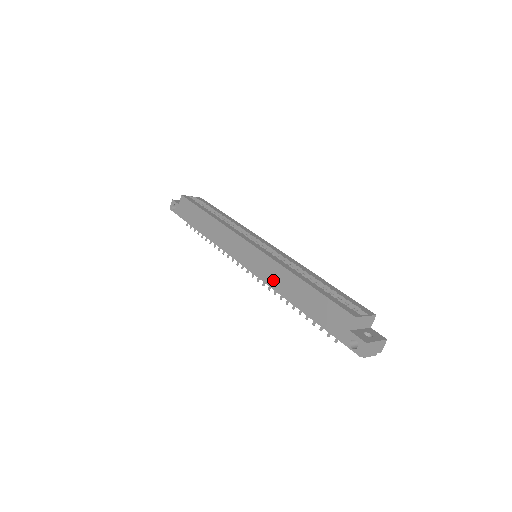
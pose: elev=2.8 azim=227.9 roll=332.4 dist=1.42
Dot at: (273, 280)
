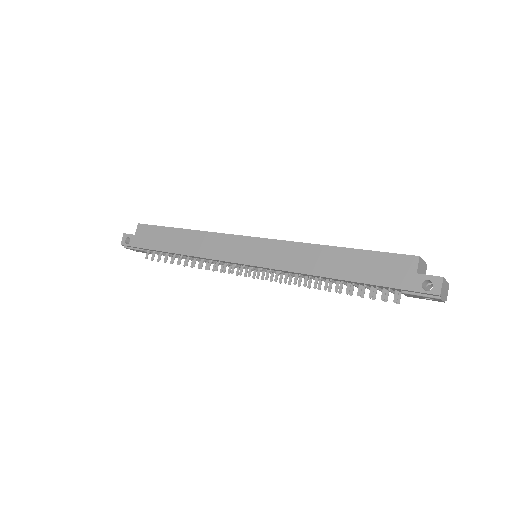
Dot at: (295, 263)
